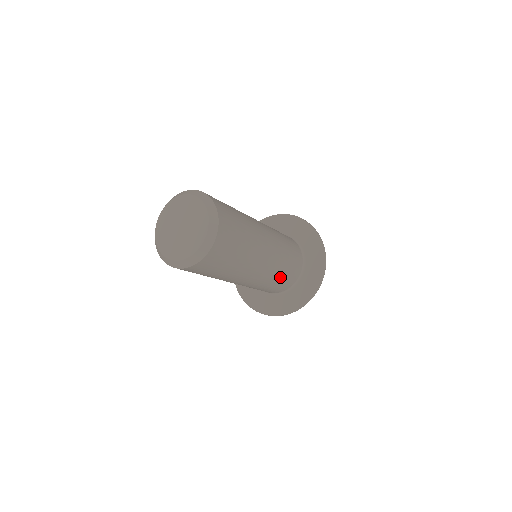
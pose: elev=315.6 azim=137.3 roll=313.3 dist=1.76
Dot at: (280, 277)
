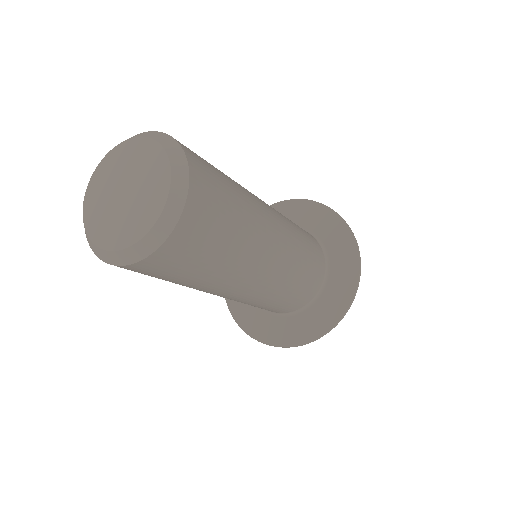
Dot at: (297, 282)
